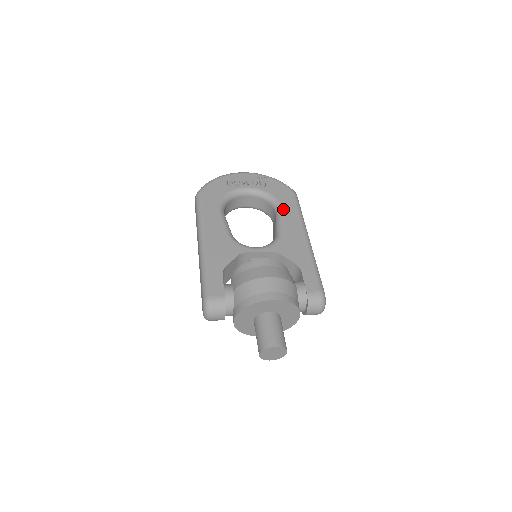
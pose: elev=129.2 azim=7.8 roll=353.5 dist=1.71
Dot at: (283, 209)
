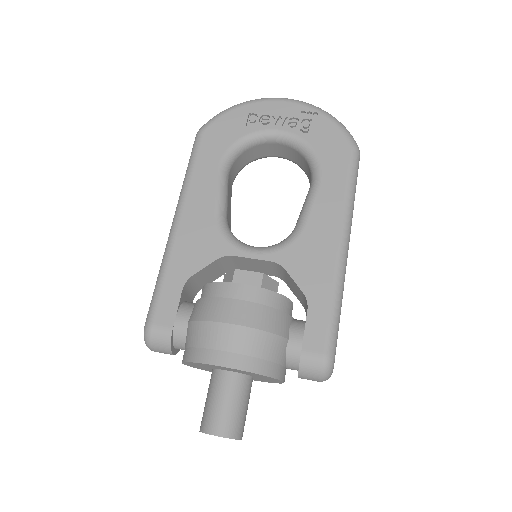
Dot at: (322, 181)
